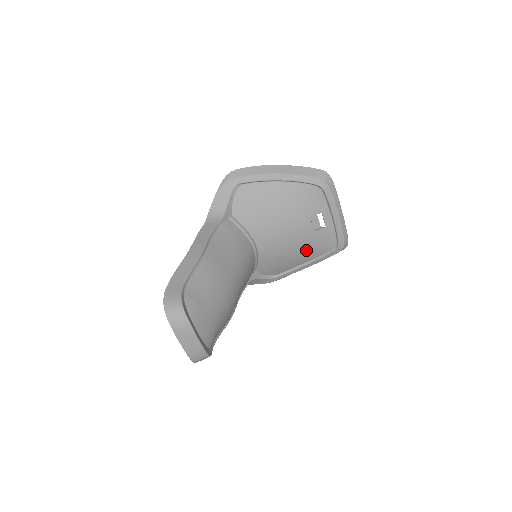
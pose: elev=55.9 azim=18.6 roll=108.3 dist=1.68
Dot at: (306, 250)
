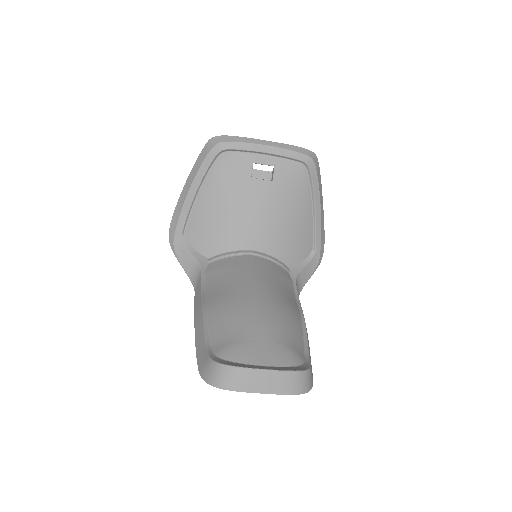
Dot at: (292, 201)
